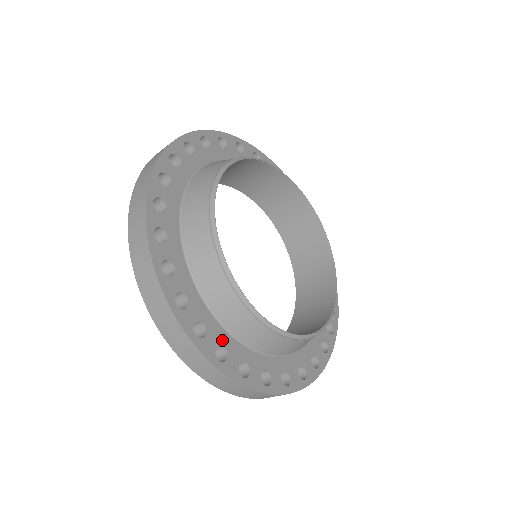
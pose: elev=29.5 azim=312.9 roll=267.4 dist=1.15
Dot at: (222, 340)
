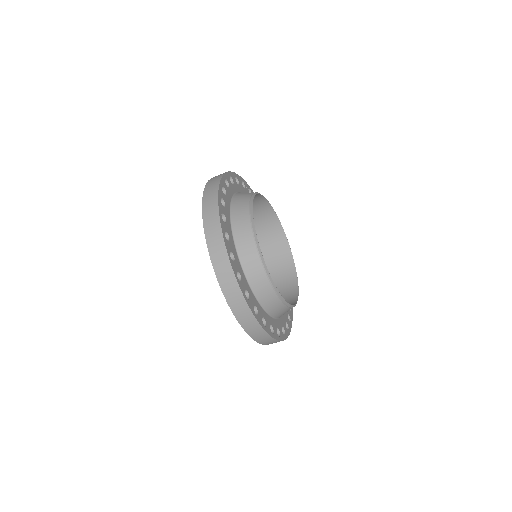
Dot at: (255, 303)
